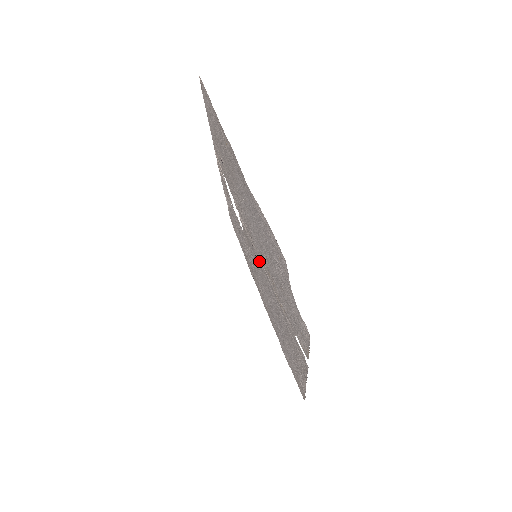
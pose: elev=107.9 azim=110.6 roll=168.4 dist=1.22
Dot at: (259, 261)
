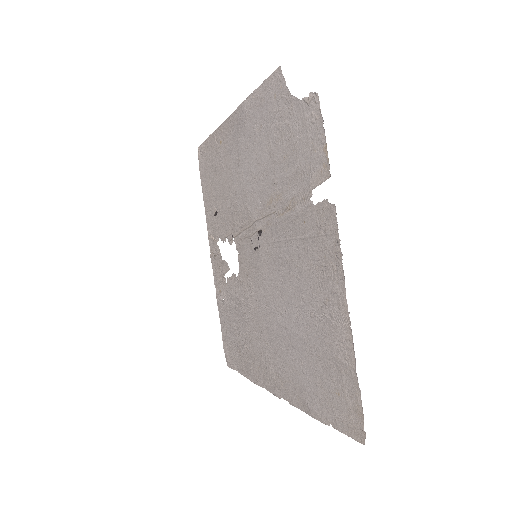
Dot at: (259, 236)
